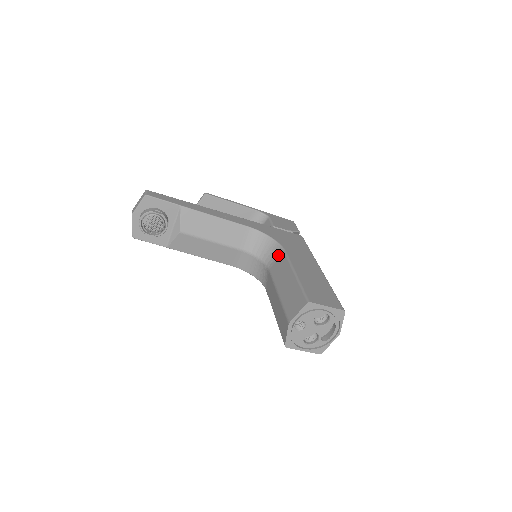
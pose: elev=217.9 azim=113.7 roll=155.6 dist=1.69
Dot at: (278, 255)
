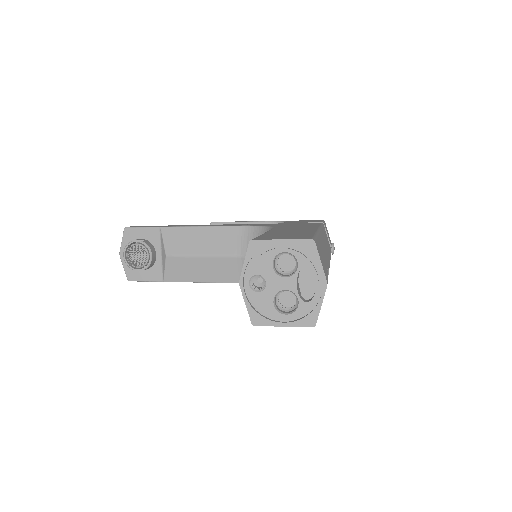
Dot at: occluded
